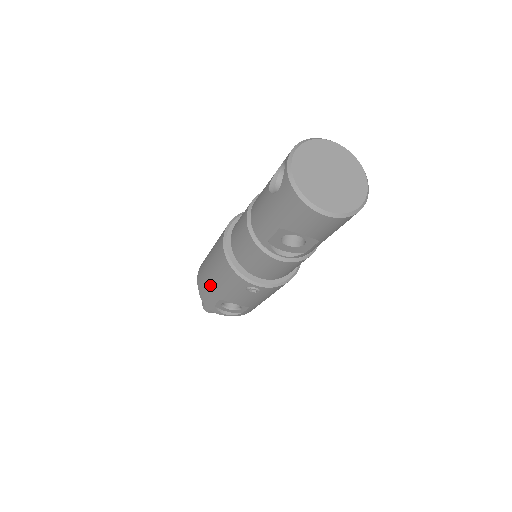
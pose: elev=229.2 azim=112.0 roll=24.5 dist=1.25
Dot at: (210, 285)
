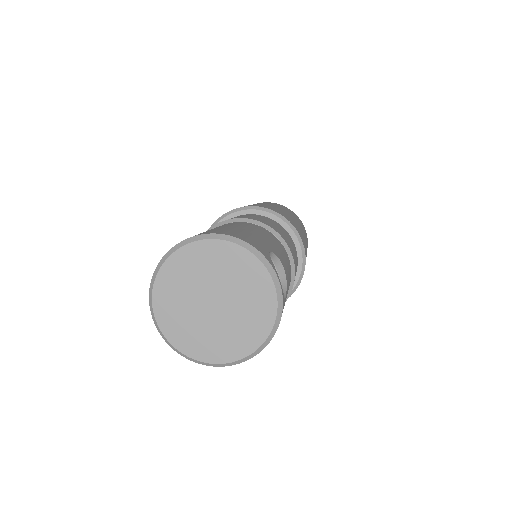
Dot at: occluded
